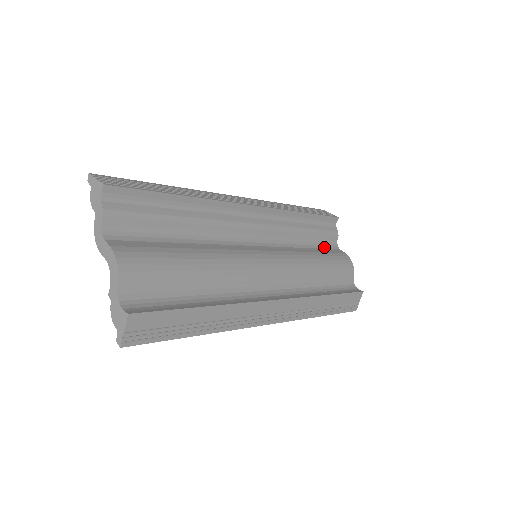
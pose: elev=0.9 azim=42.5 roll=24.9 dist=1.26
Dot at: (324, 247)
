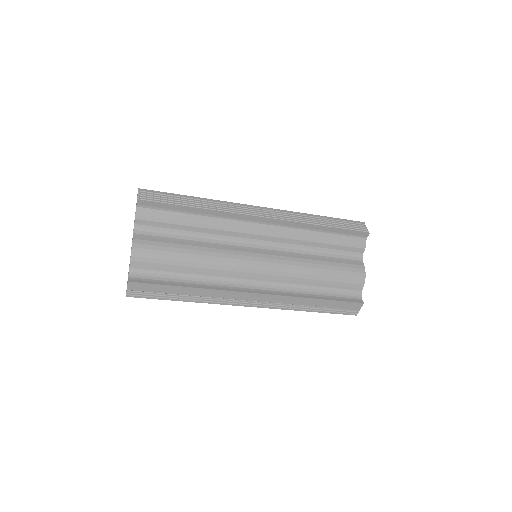
Dot at: (342, 257)
